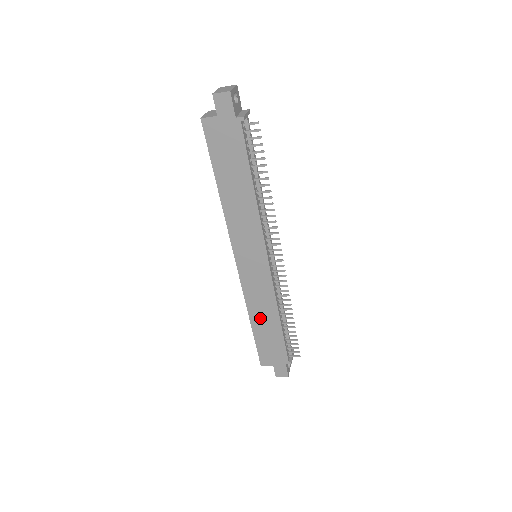
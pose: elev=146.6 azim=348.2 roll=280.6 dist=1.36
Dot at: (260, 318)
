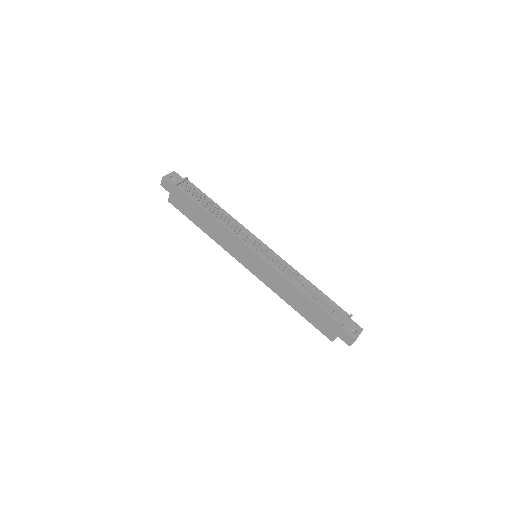
Dot at: (292, 300)
